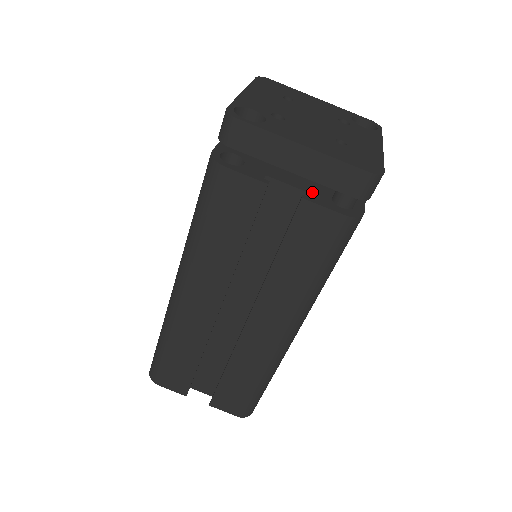
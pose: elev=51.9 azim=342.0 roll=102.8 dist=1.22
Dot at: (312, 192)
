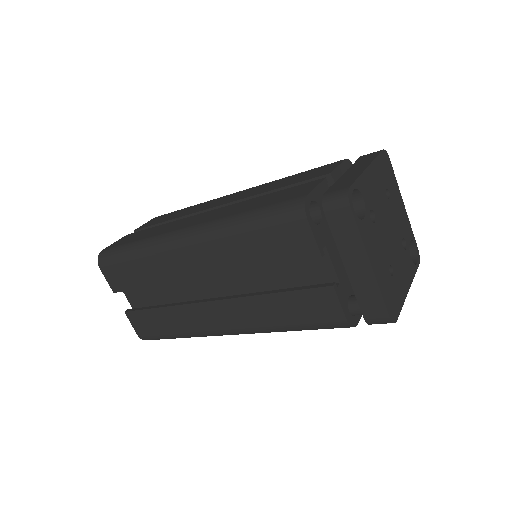
Dot at: (342, 283)
